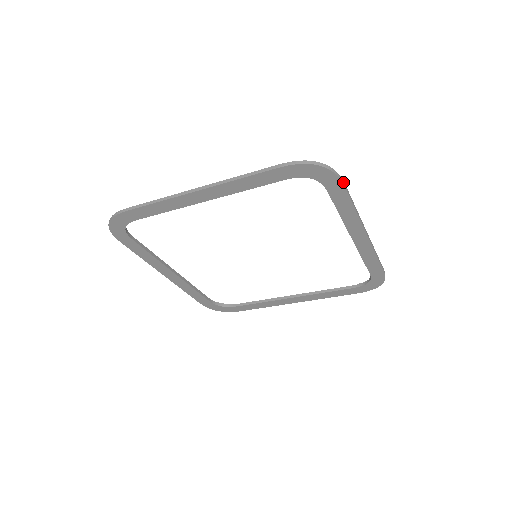
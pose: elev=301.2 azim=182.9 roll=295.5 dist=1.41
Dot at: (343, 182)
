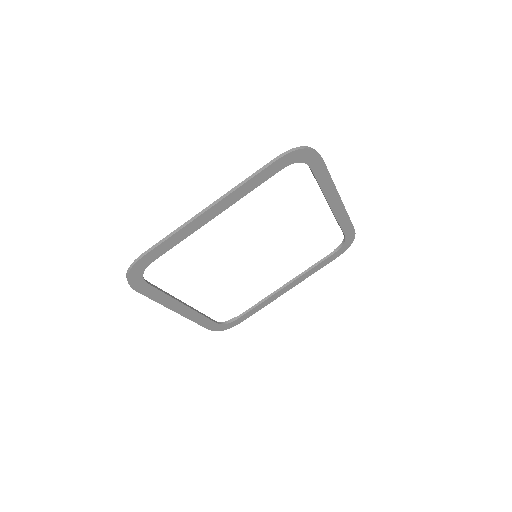
Dot at: (321, 157)
